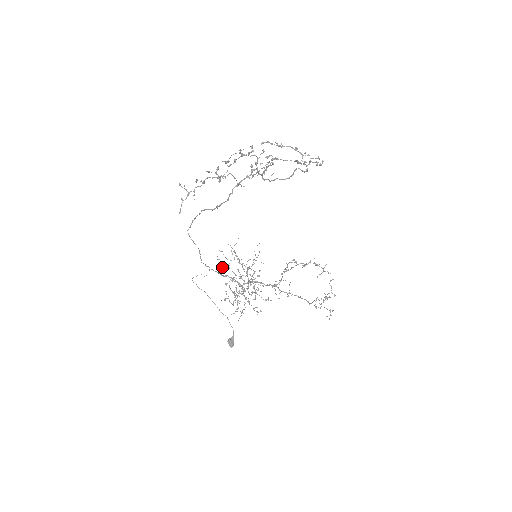
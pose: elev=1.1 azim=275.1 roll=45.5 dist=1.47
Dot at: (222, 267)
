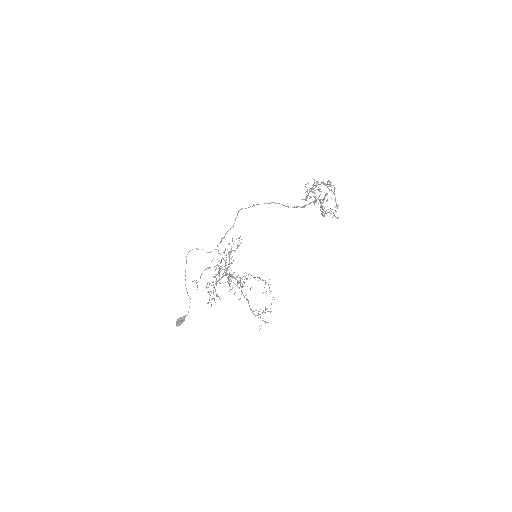
Dot at: occluded
